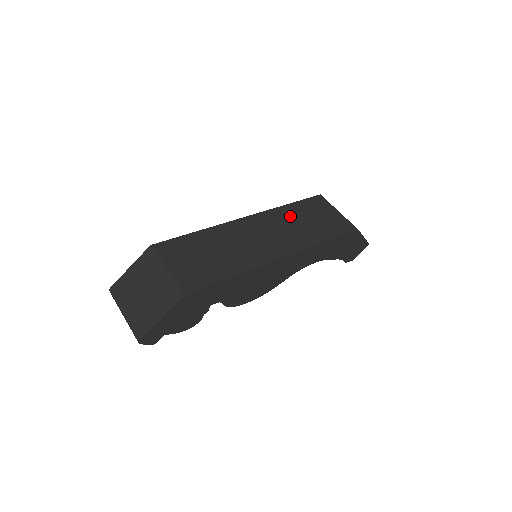
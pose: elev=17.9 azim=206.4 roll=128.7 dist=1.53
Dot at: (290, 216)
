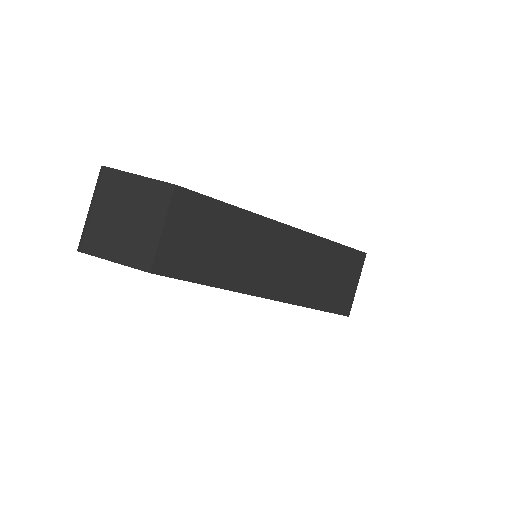
Dot at: (320, 257)
